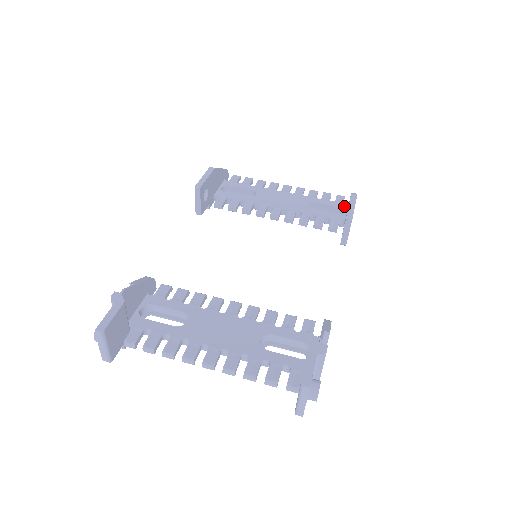
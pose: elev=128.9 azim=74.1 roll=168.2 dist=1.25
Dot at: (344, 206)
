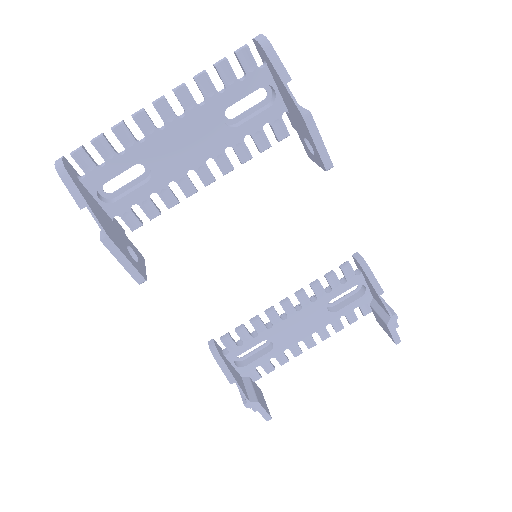
Dot at: (265, 77)
